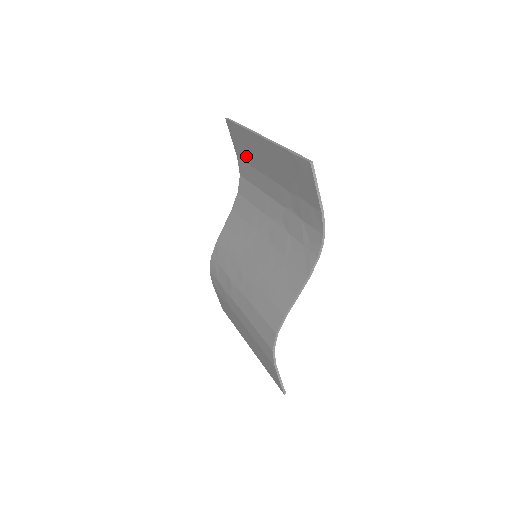
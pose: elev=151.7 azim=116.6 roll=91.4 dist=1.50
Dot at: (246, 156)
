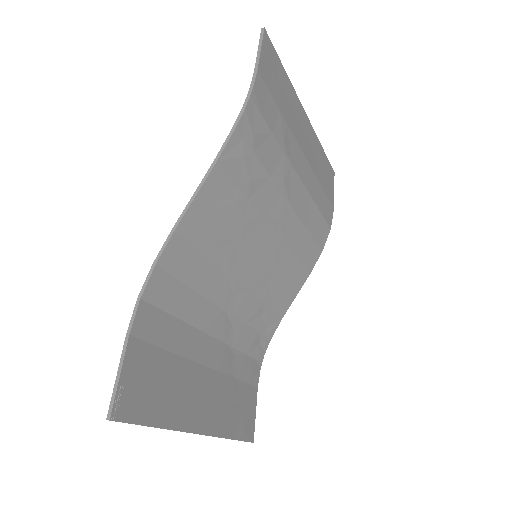
Dot at: occluded
